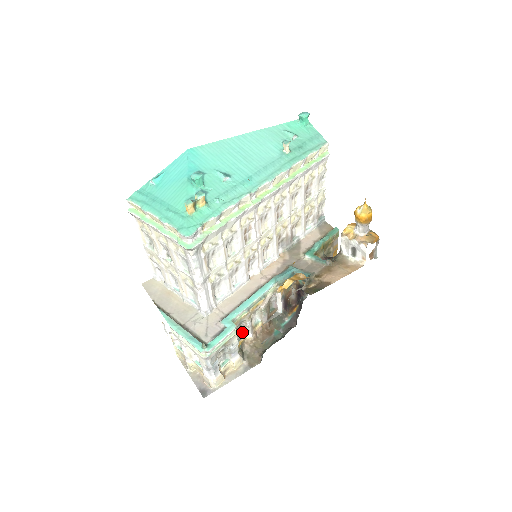
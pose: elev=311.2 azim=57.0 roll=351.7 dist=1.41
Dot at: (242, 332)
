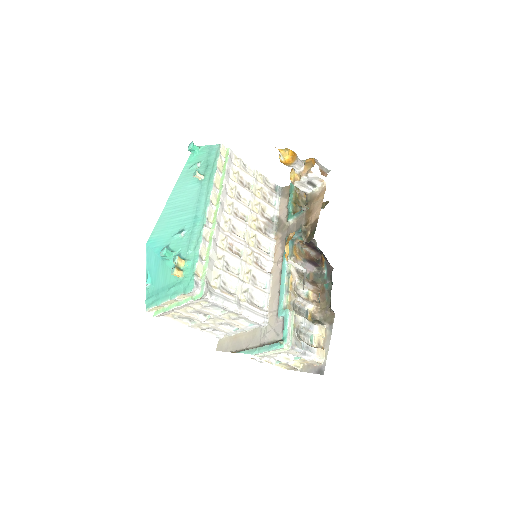
Dot at: (303, 310)
